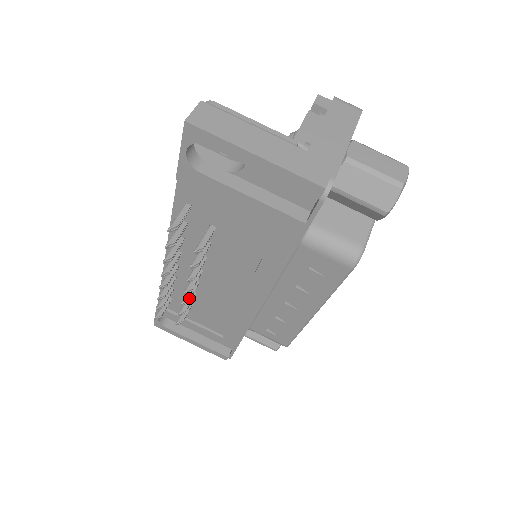
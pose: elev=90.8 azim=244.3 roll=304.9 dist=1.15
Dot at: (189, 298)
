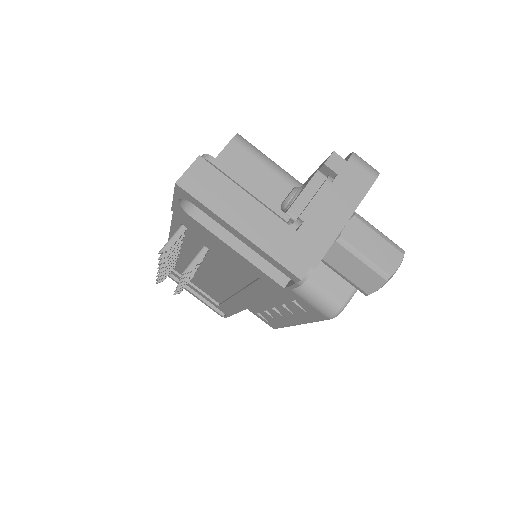
Dot at: occluded
